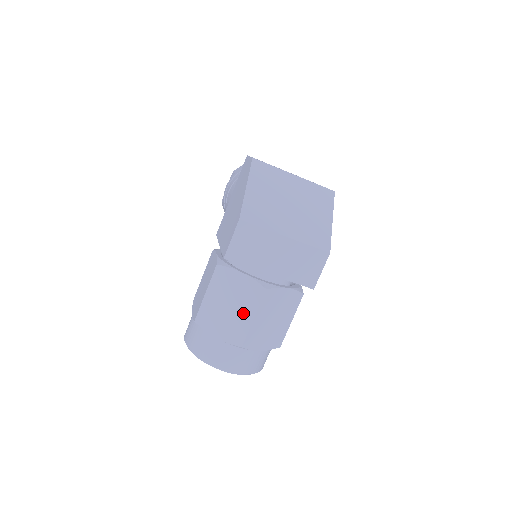
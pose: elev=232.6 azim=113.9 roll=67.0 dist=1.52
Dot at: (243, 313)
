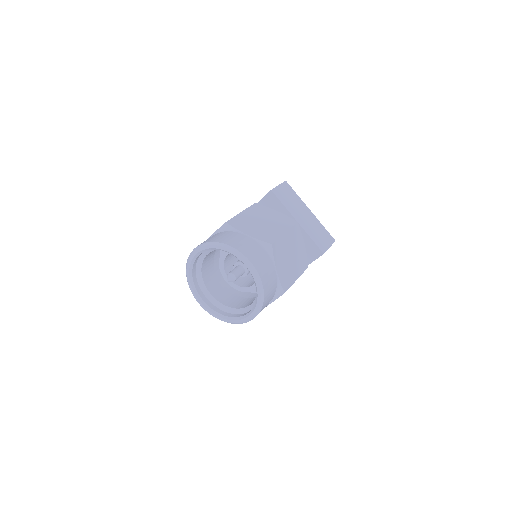
Dot at: (276, 228)
